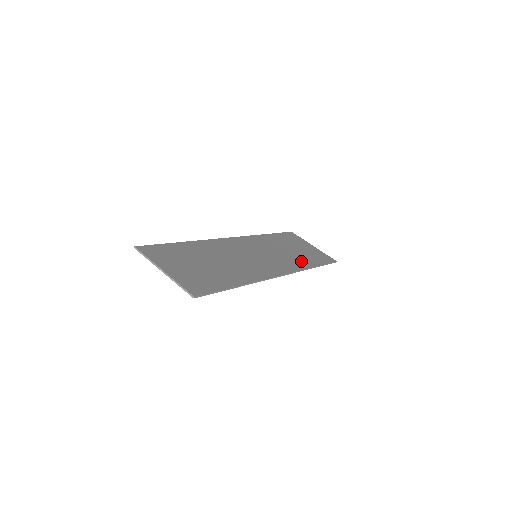
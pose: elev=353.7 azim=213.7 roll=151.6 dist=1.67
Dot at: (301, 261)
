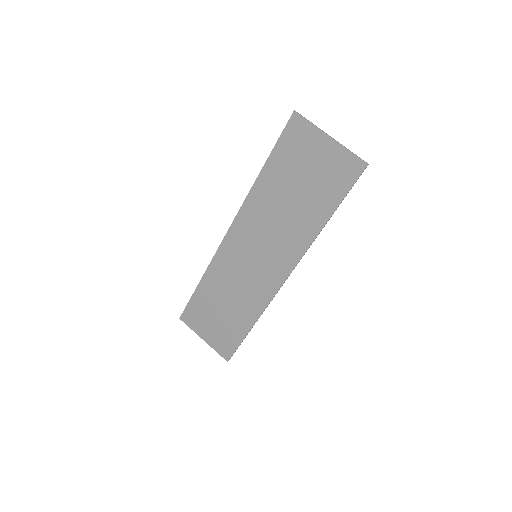
Dot at: (247, 312)
